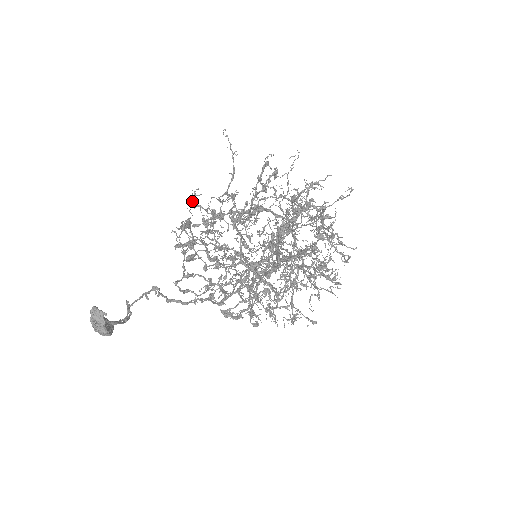
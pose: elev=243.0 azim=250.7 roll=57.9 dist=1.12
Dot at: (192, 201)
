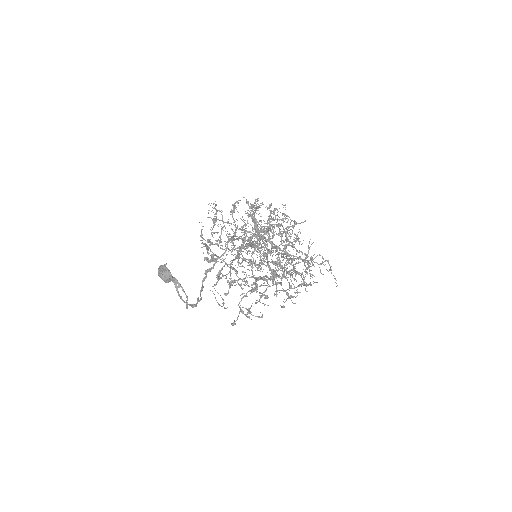
Dot at: occluded
